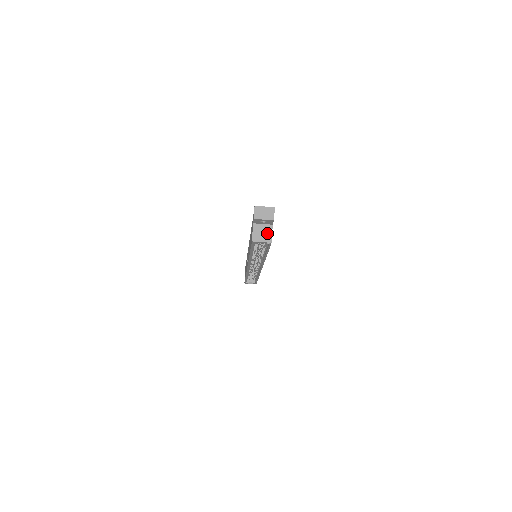
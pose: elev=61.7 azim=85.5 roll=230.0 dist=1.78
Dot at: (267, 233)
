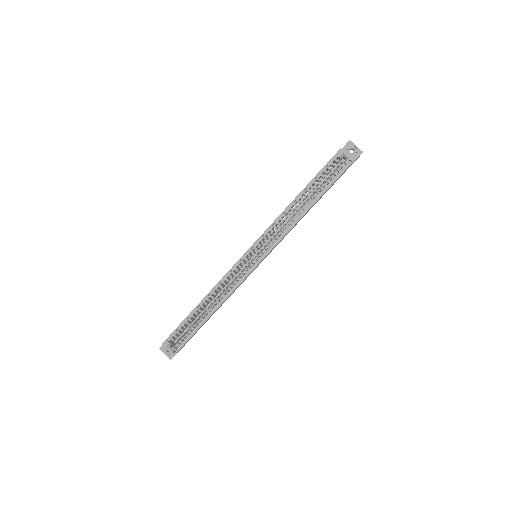
Dot at: occluded
